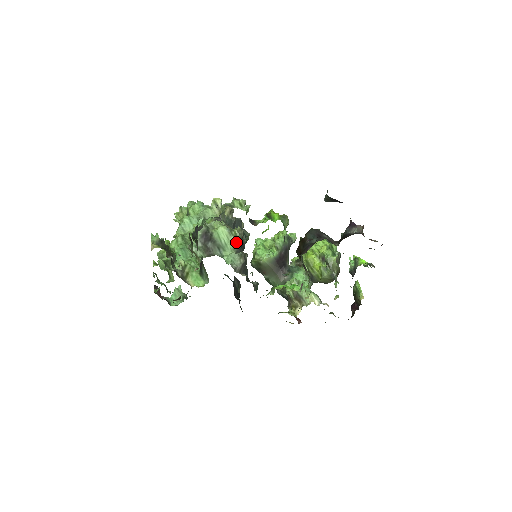
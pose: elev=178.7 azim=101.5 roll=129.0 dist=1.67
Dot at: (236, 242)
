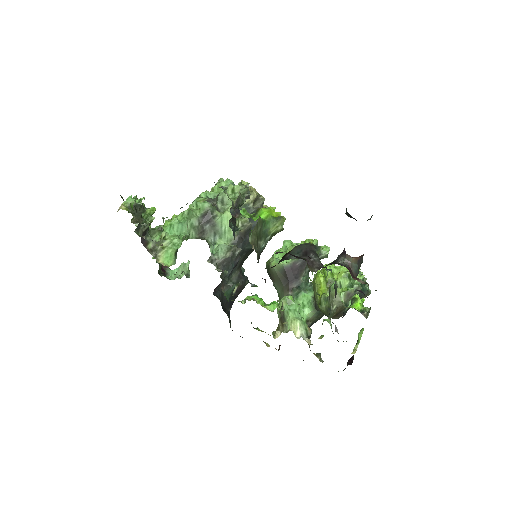
Dot at: (237, 233)
